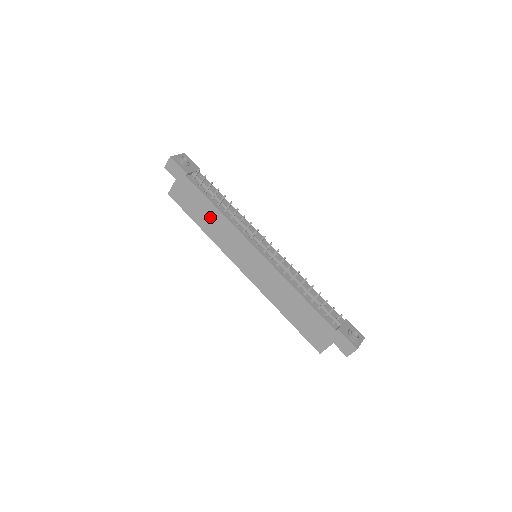
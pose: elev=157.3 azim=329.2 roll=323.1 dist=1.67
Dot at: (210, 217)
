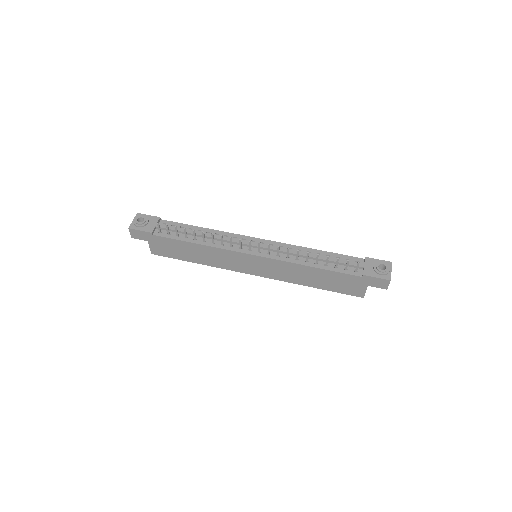
Dot at: (197, 252)
